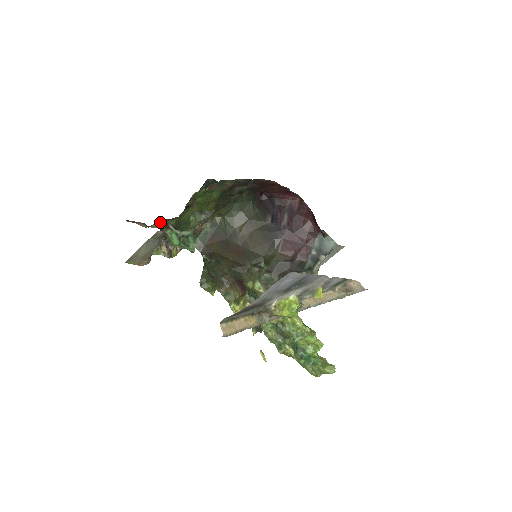
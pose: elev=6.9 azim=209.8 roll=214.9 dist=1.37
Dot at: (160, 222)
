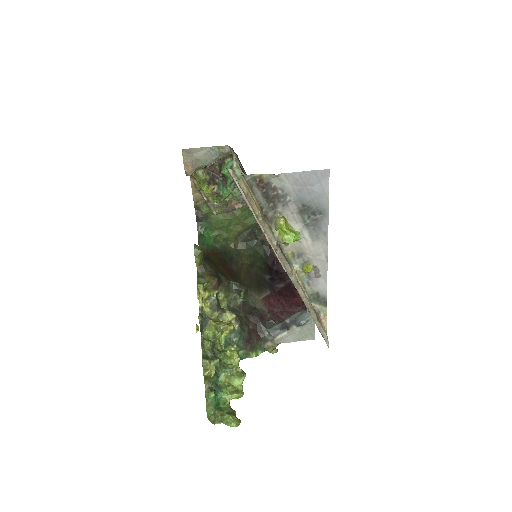
Dot at: (200, 198)
